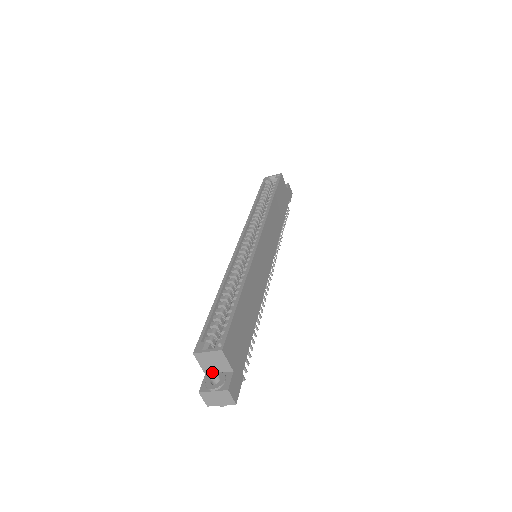
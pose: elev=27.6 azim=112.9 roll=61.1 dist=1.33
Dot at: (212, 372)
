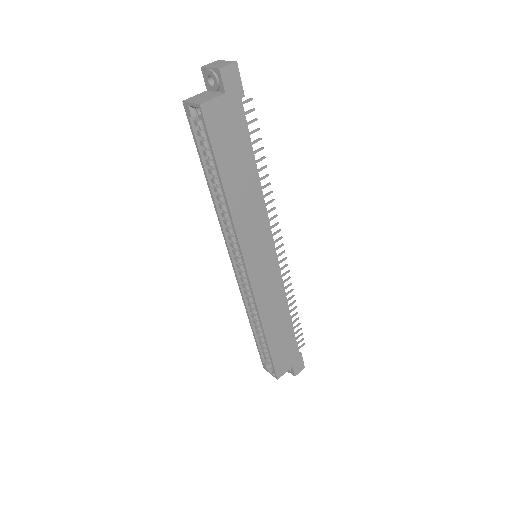
Dot at: occluded
